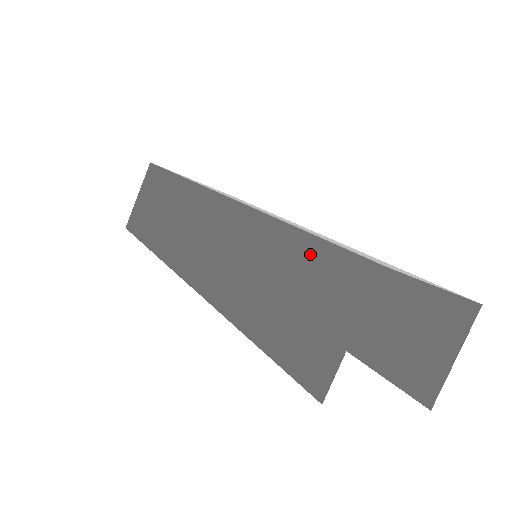
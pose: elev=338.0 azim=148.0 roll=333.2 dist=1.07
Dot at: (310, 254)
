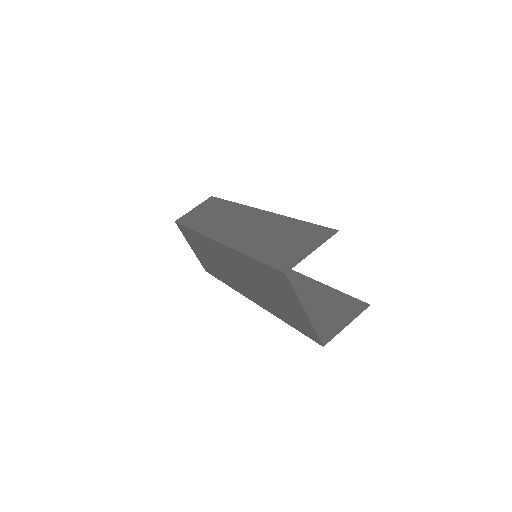
Dot at: (304, 228)
